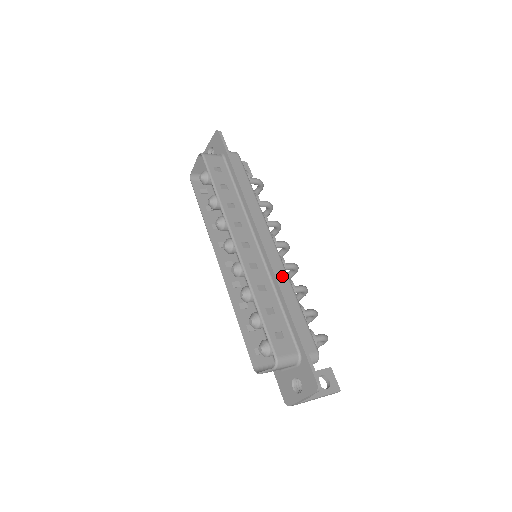
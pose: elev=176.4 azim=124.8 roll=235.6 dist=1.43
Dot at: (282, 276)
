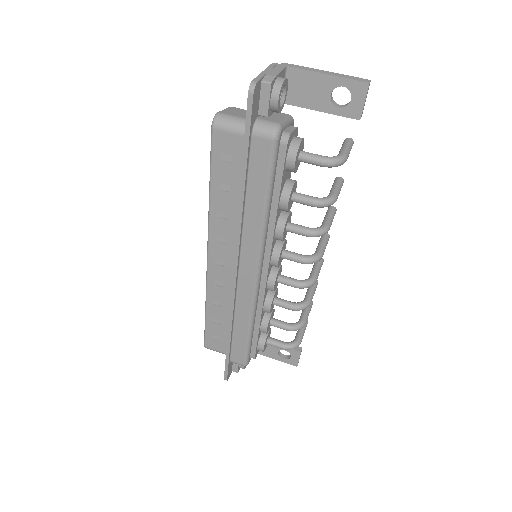
Dot at: (244, 307)
